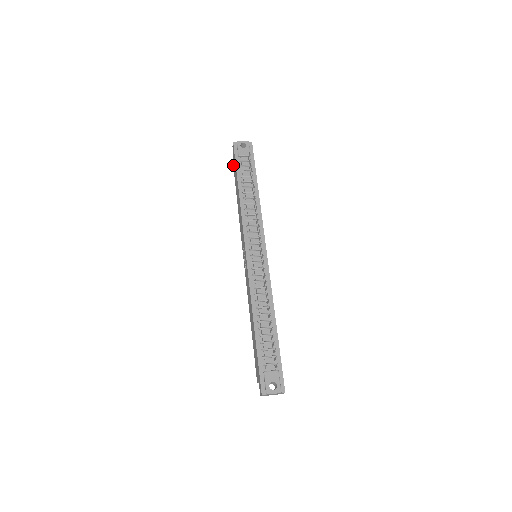
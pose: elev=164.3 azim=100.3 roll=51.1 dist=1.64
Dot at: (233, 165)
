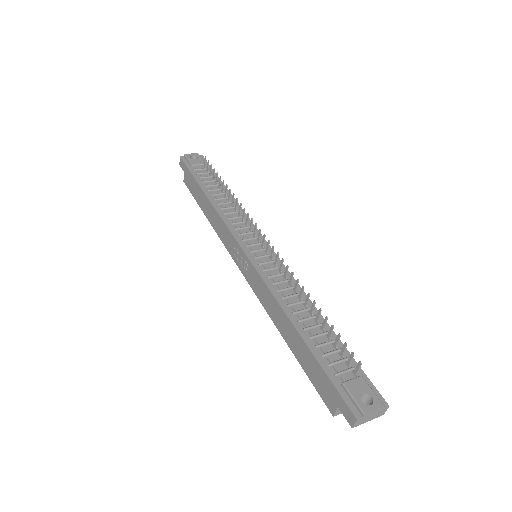
Dot at: (186, 183)
